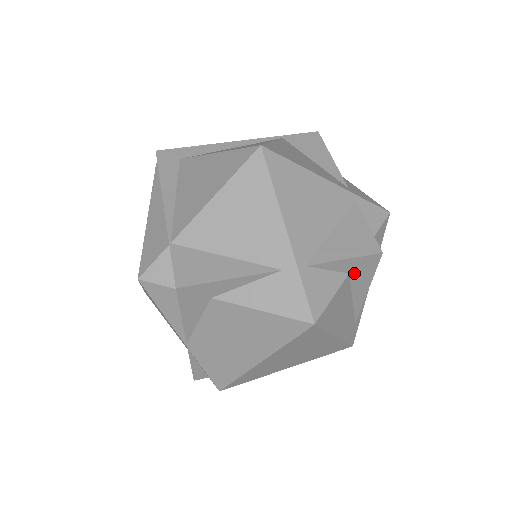
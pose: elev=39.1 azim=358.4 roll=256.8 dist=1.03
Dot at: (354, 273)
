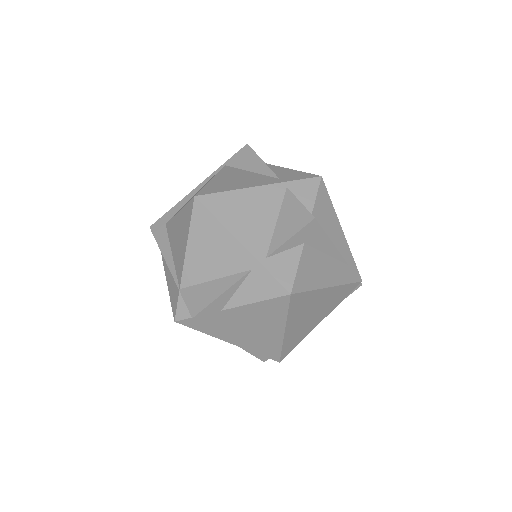
Dot at: (308, 241)
